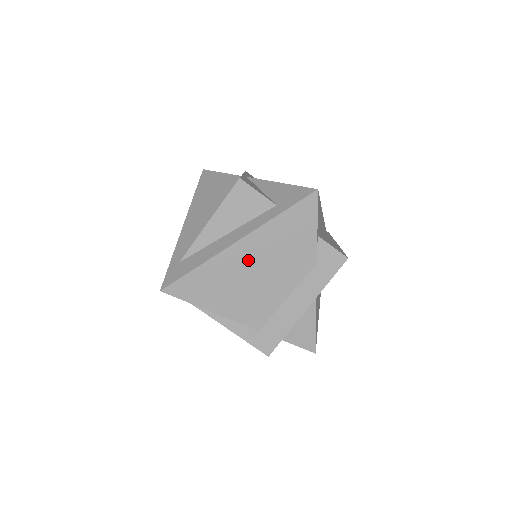
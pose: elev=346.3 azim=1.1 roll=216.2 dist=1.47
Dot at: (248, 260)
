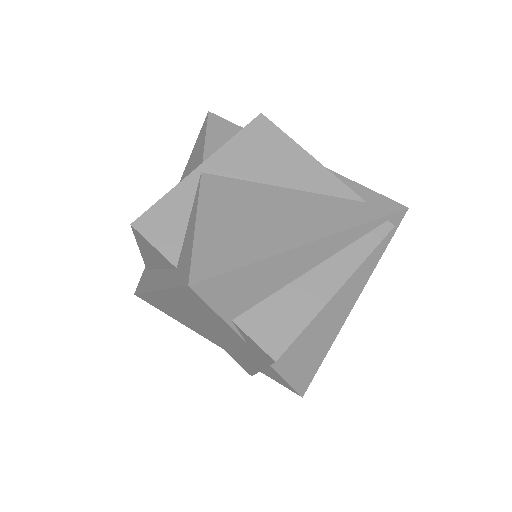
Dot at: (177, 308)
